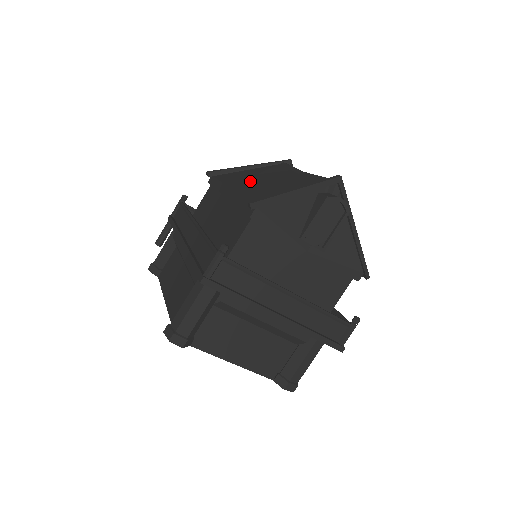
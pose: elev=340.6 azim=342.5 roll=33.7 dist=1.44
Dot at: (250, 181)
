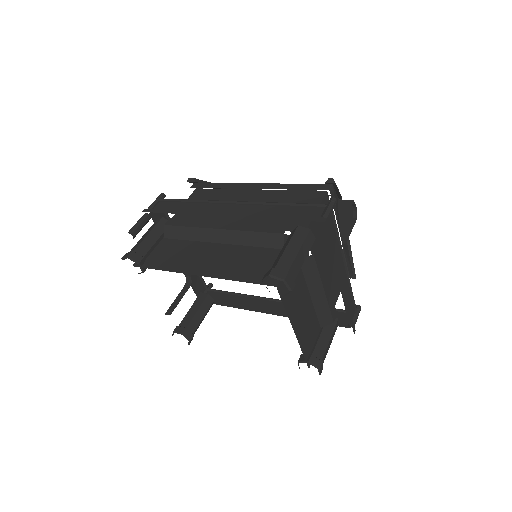
Dot at: occluded
